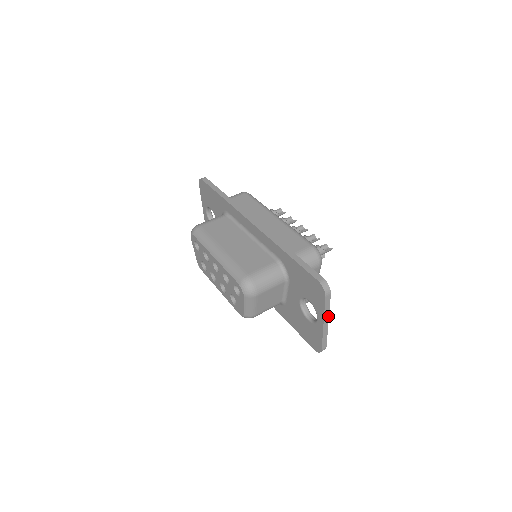
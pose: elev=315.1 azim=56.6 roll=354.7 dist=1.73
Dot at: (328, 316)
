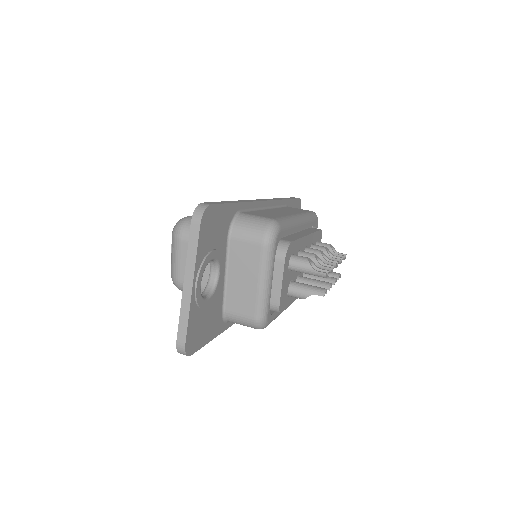
Dot at: (193, 272)
